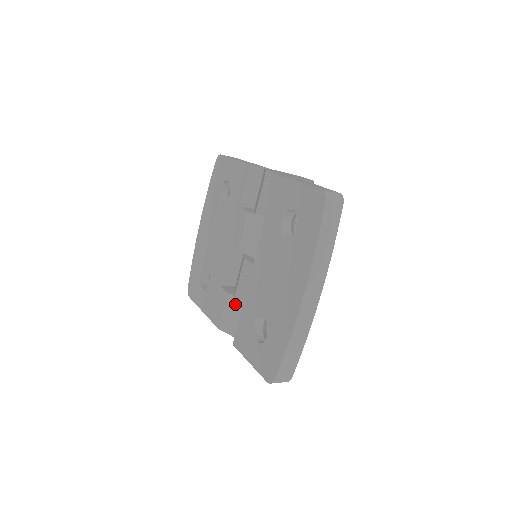
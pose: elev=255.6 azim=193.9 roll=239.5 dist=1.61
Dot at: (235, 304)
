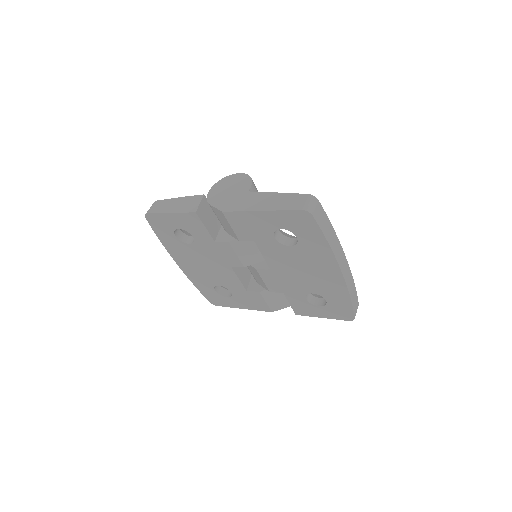
Dot at: (271, 293)
